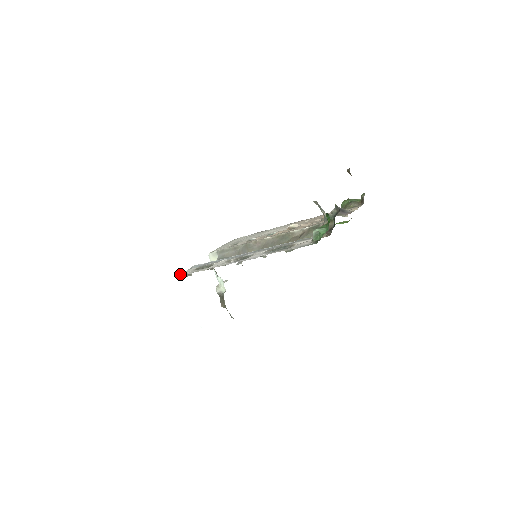
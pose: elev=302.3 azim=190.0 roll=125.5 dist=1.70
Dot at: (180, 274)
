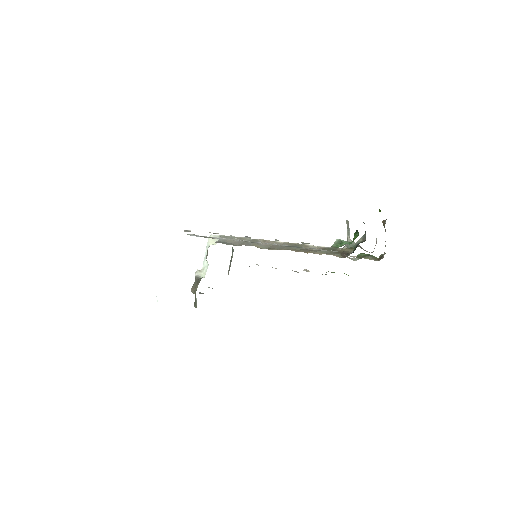
Dot at: occluded
